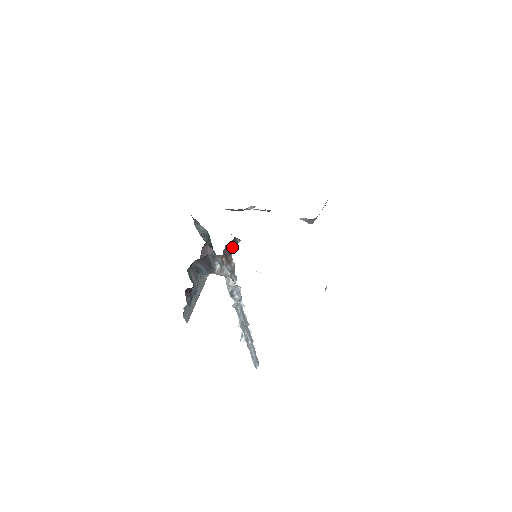
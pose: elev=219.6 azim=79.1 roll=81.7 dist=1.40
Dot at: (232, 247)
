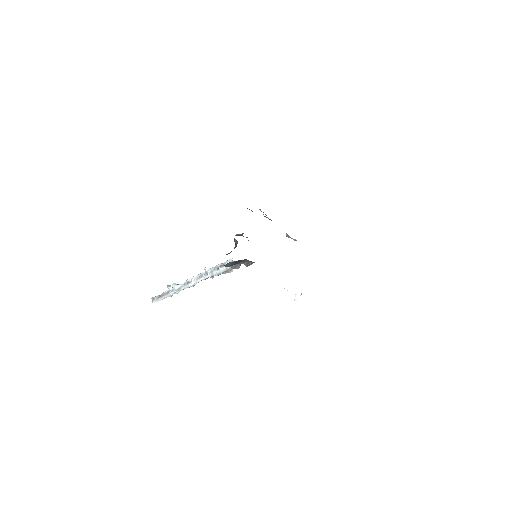
Dot at: occluded
